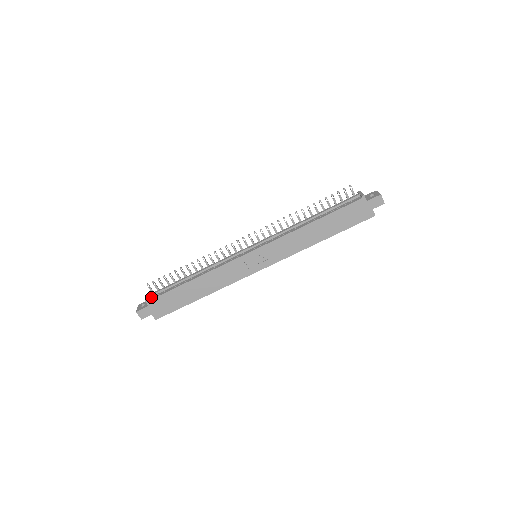
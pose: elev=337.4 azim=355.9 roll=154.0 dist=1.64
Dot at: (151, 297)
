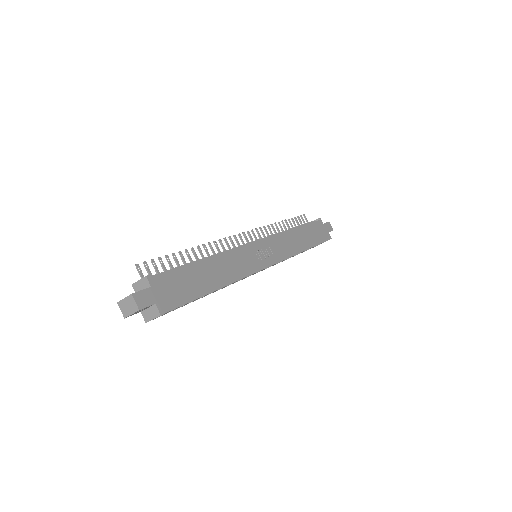
Dot at: occluded
